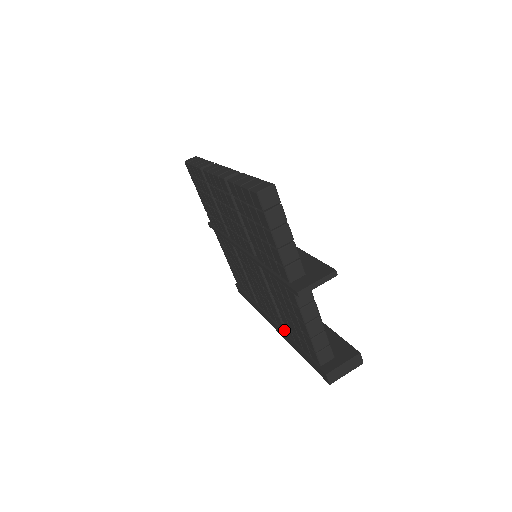
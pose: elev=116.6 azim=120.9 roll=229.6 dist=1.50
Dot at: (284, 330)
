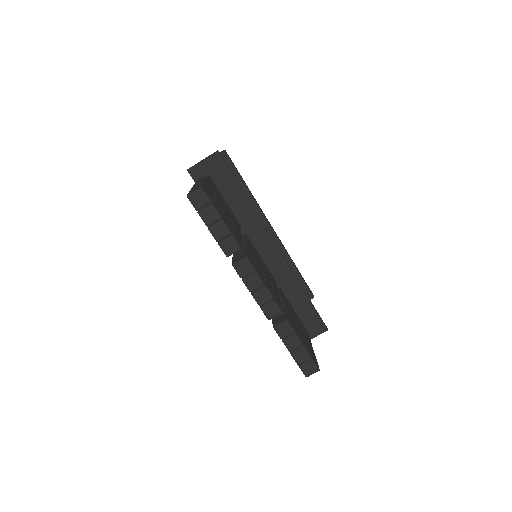
Dot at: occluded
